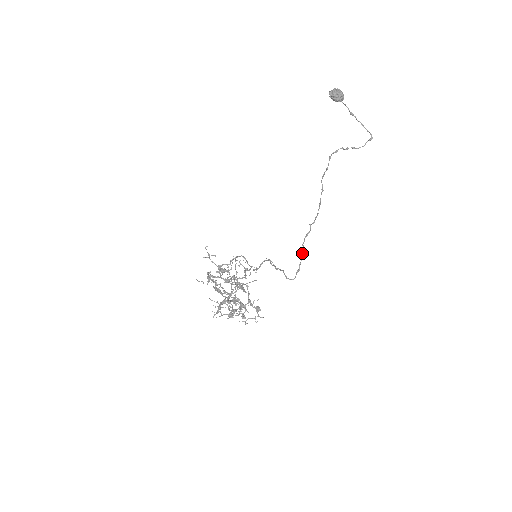
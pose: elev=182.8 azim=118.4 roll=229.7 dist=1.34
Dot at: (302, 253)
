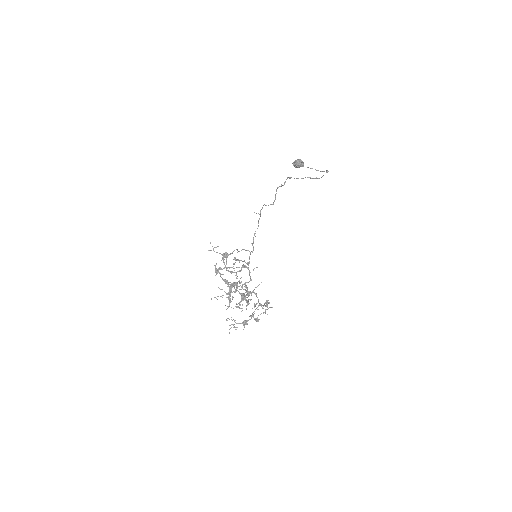
Dot at: (276, 193)
